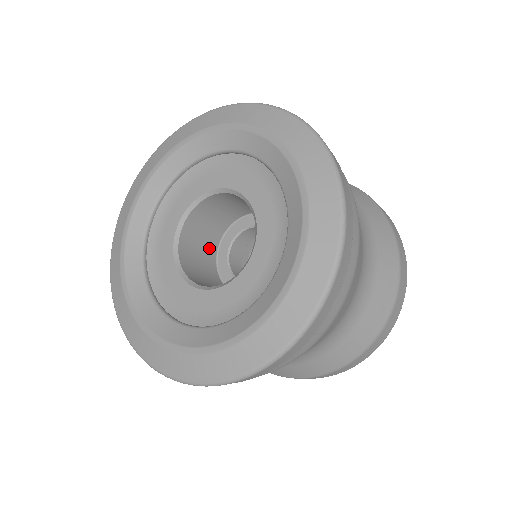
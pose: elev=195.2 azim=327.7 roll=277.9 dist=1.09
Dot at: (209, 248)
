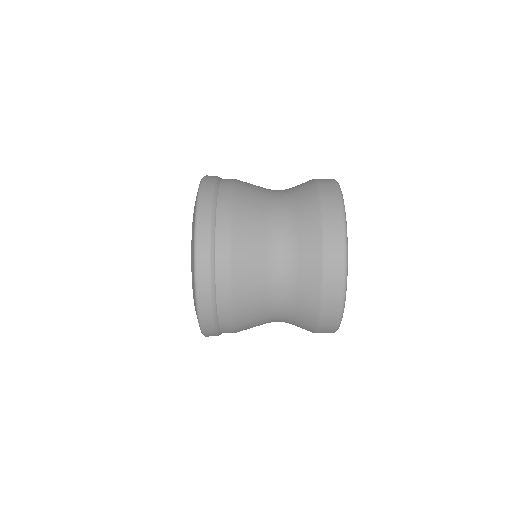
Dot at: occluded
